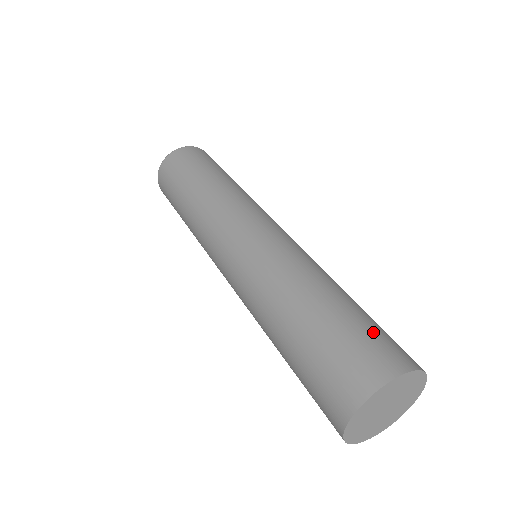
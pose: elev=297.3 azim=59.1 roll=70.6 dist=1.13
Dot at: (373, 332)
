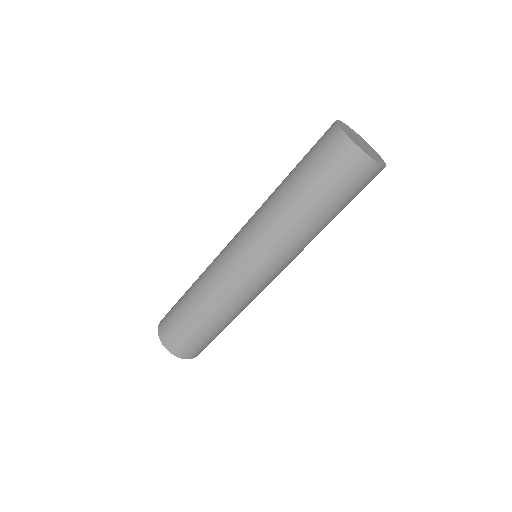
Dot at: occluded
